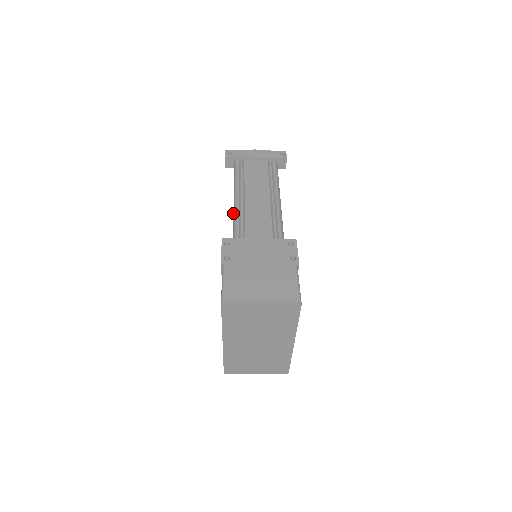
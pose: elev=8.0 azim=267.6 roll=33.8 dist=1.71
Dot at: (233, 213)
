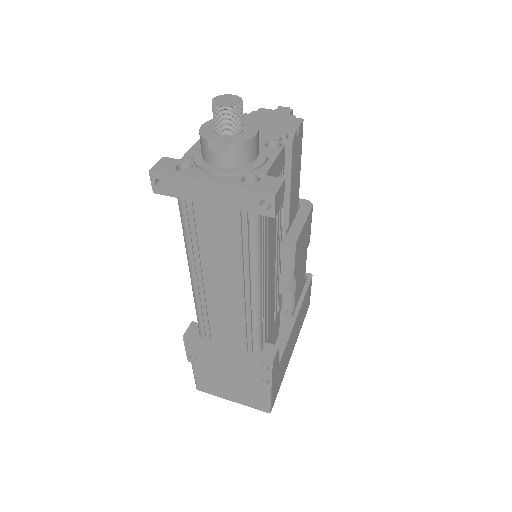
Dot at: (193, 293)
